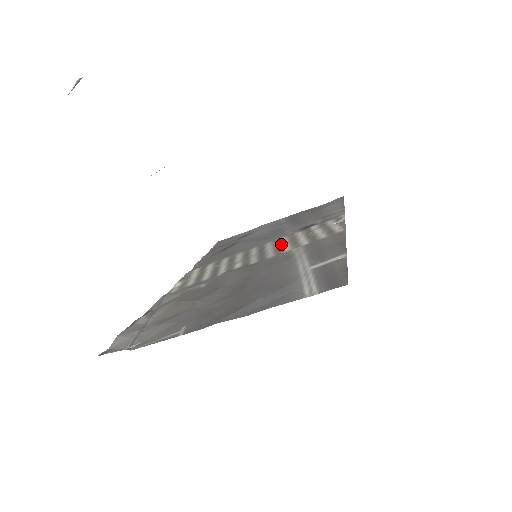
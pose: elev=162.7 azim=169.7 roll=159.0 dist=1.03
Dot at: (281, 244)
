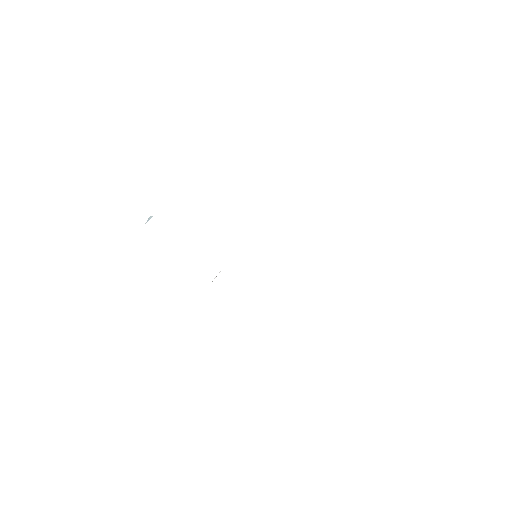
Dot at: occluded
